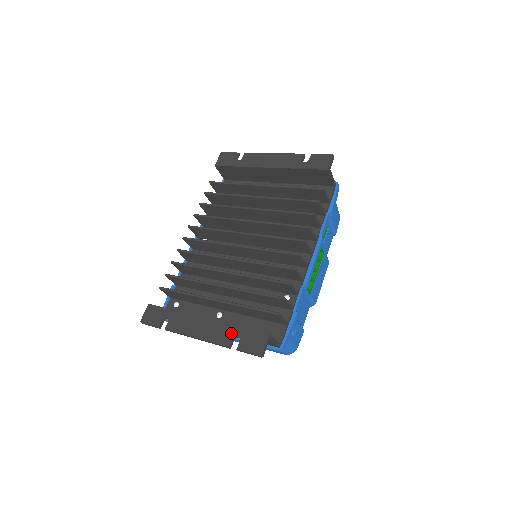
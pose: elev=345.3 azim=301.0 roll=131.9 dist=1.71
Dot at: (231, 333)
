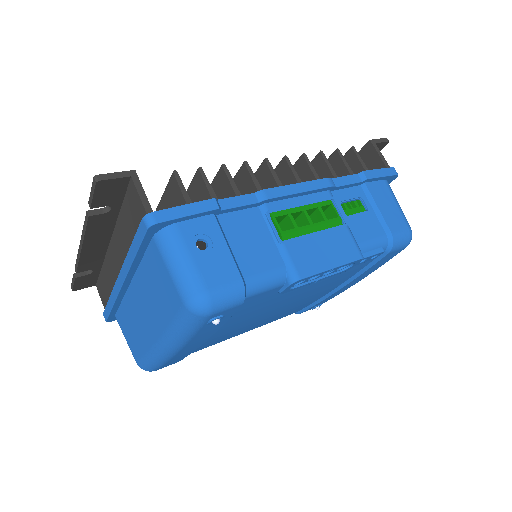
Dot at: occluded
